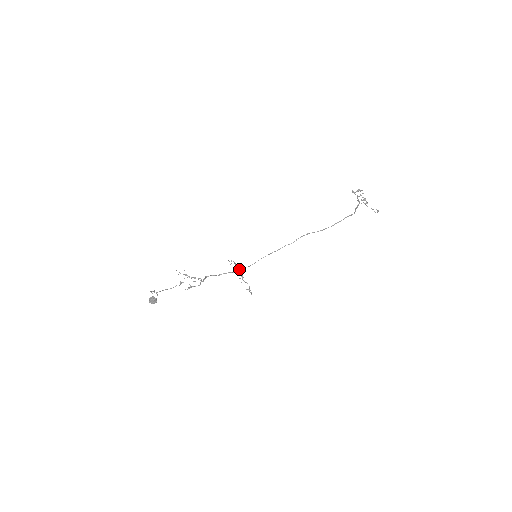
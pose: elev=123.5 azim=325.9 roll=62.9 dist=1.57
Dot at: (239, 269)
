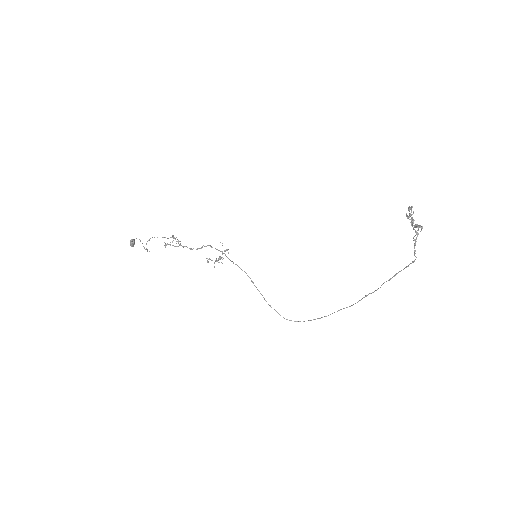
Dot at: (225, 254)
